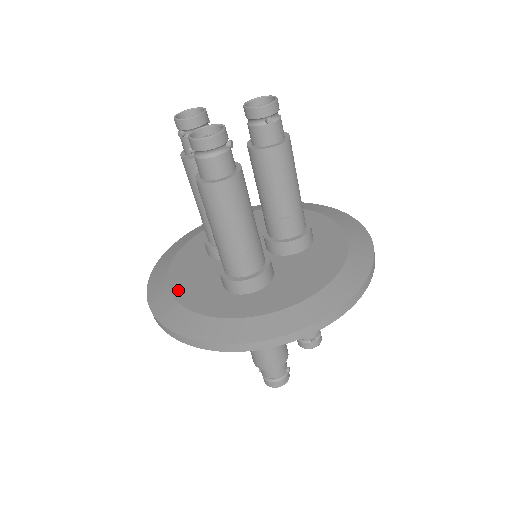
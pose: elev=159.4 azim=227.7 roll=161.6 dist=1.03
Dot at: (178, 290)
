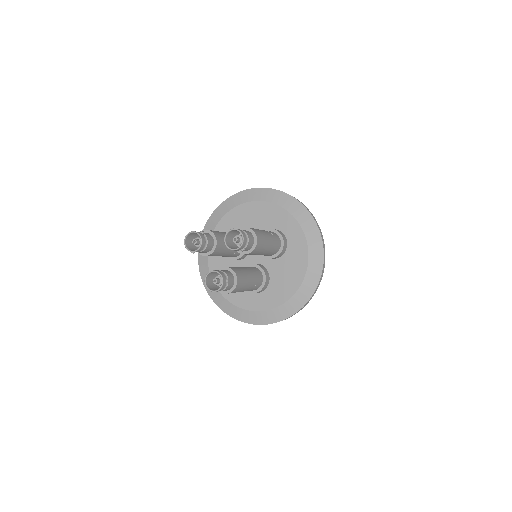
Dot at: occluded
